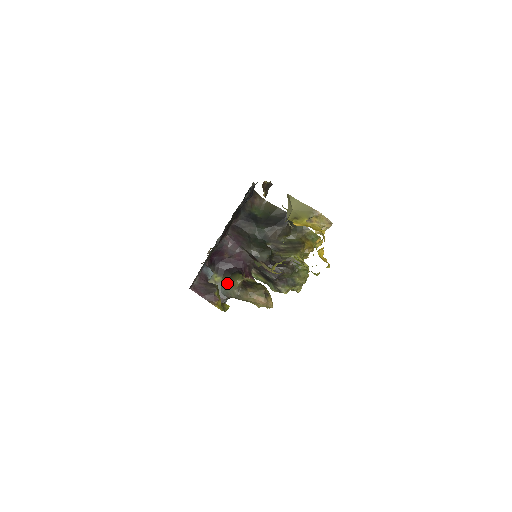
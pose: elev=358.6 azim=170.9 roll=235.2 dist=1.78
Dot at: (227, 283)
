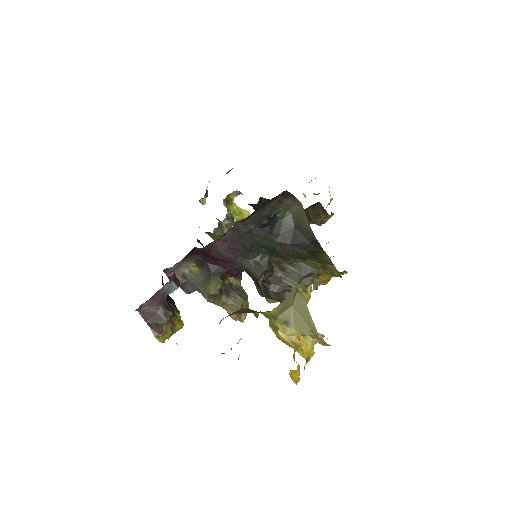
Dot at: (202, 280)
